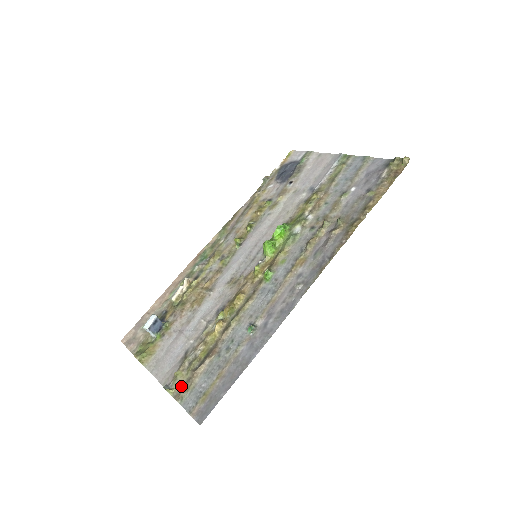
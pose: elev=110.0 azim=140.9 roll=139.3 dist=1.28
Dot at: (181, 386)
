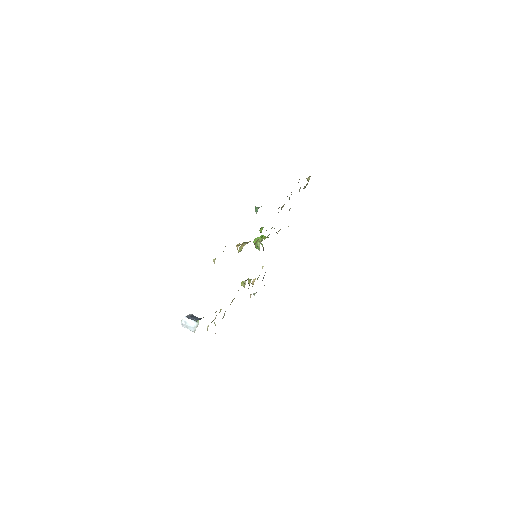
Dot at: occluded
